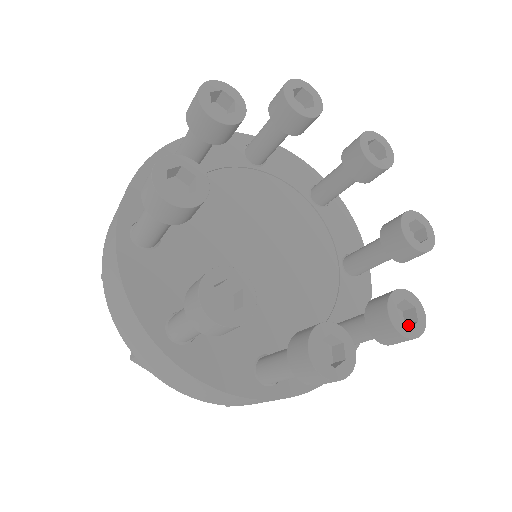
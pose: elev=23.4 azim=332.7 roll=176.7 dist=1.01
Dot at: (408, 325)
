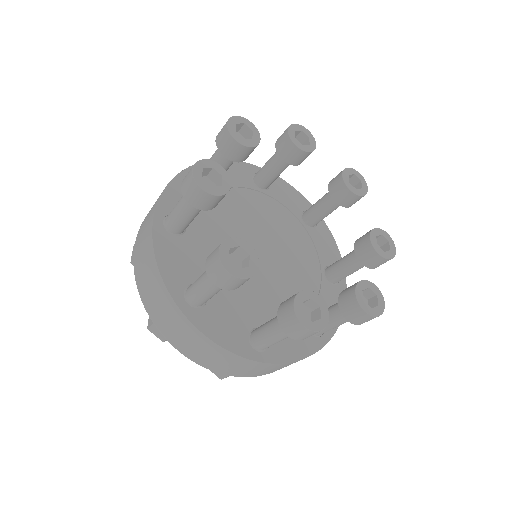
Dot at: occluded
